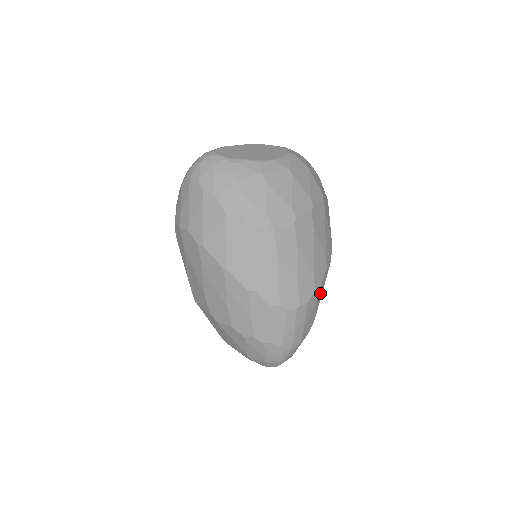
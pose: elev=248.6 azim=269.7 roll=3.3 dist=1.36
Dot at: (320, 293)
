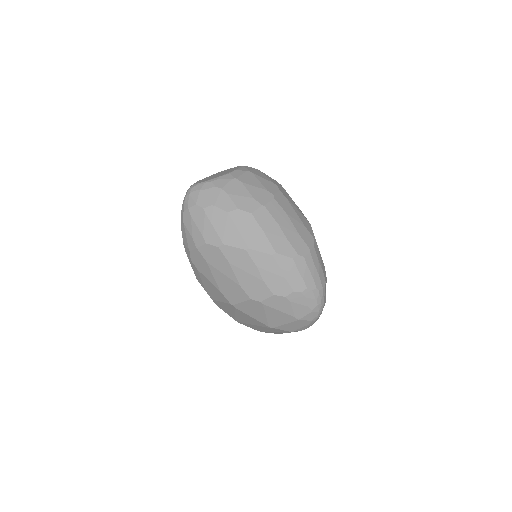
Dot at: occluded
